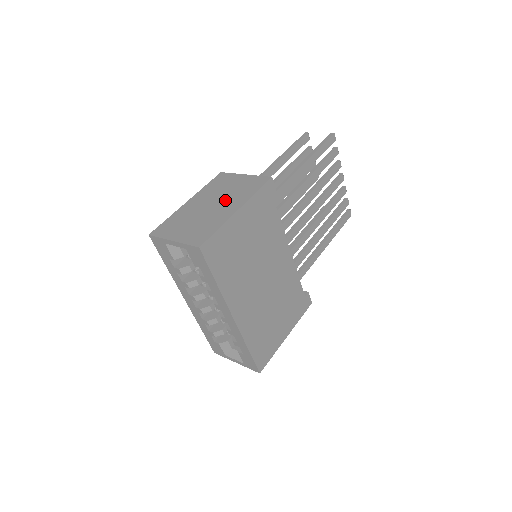
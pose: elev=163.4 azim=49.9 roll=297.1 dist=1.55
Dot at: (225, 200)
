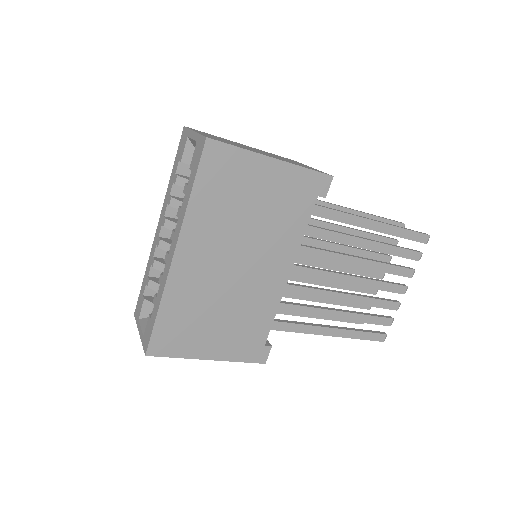
Dot at: (273, 156)
